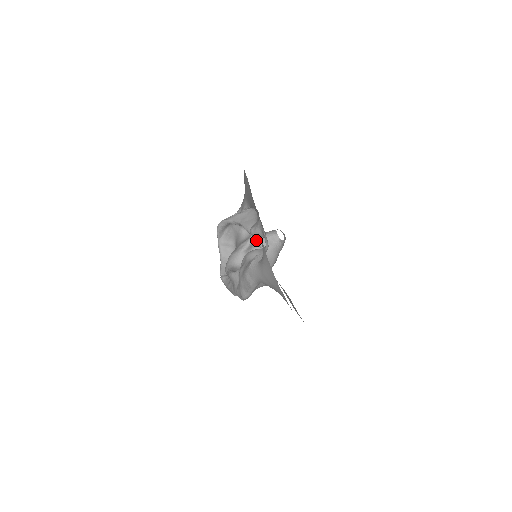
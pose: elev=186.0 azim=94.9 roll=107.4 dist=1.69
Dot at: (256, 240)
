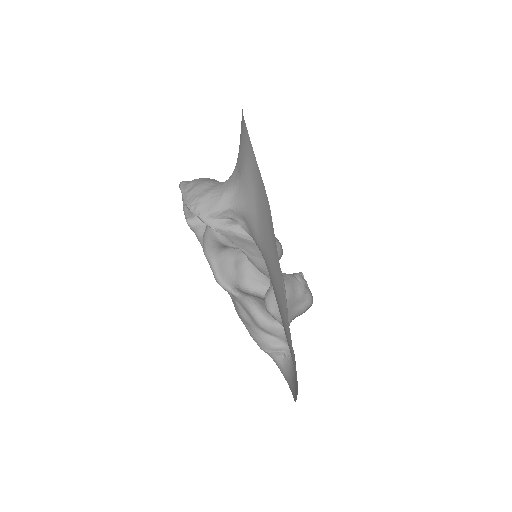
Dot at: occluded
